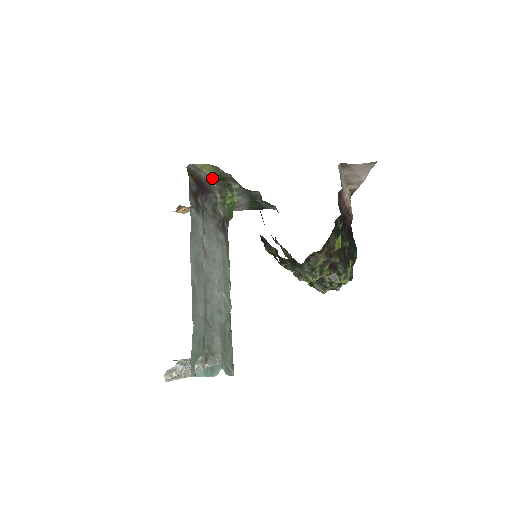
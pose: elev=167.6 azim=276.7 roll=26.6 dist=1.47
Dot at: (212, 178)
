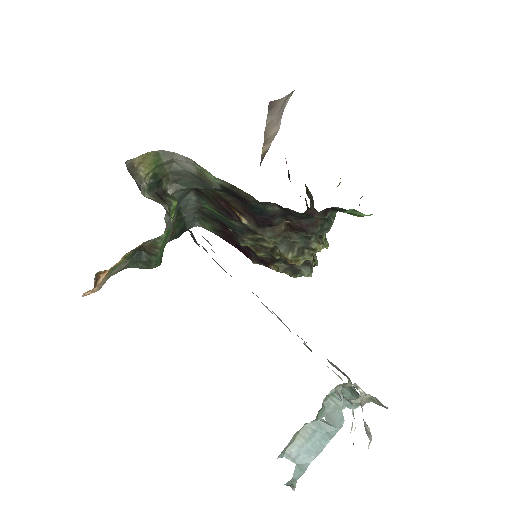
Dot at: (145, 187)
